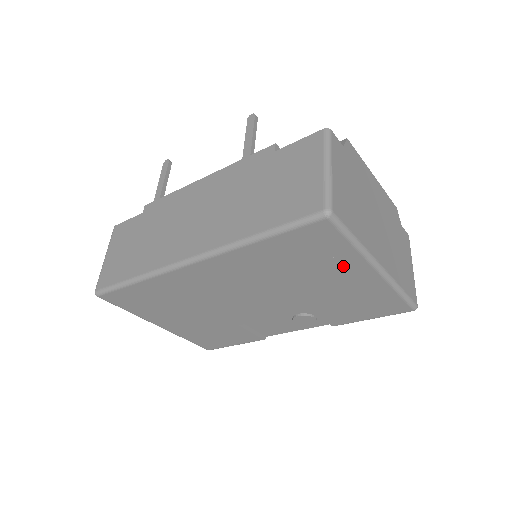
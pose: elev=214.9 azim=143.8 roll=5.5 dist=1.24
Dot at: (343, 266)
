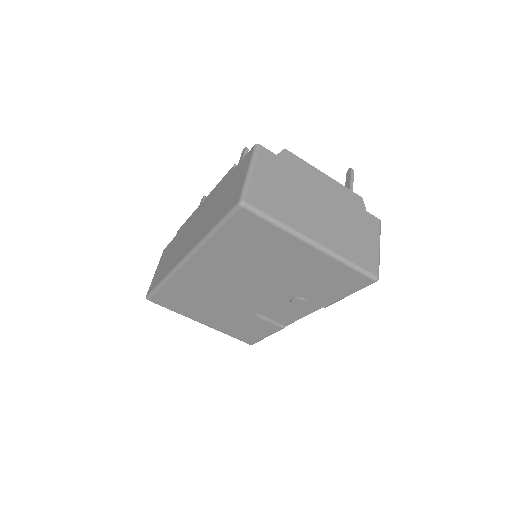
Dot at: (284, 246)
